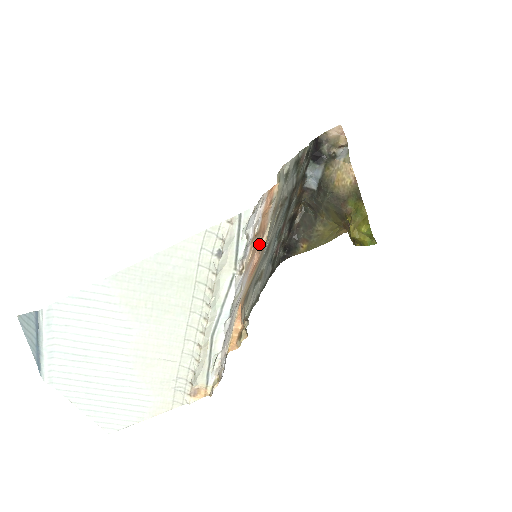
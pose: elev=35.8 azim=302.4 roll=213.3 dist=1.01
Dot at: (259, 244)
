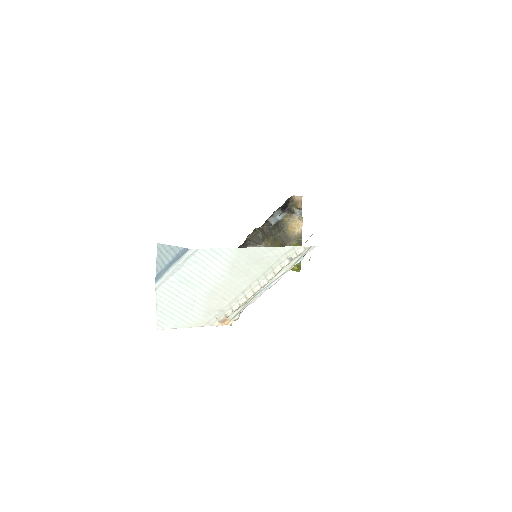
Dot at: occluded
